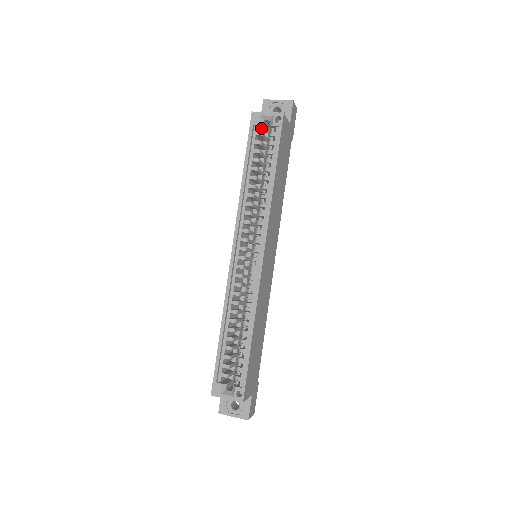
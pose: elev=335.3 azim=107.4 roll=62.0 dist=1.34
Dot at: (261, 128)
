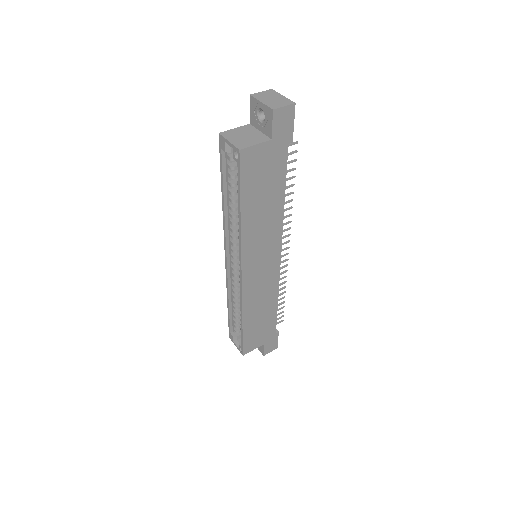
Dot at: occluded
